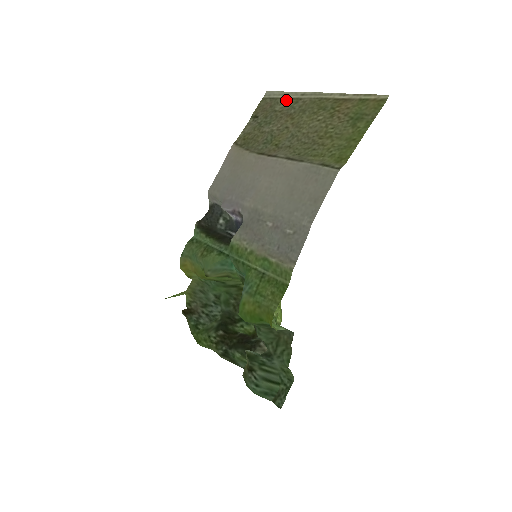
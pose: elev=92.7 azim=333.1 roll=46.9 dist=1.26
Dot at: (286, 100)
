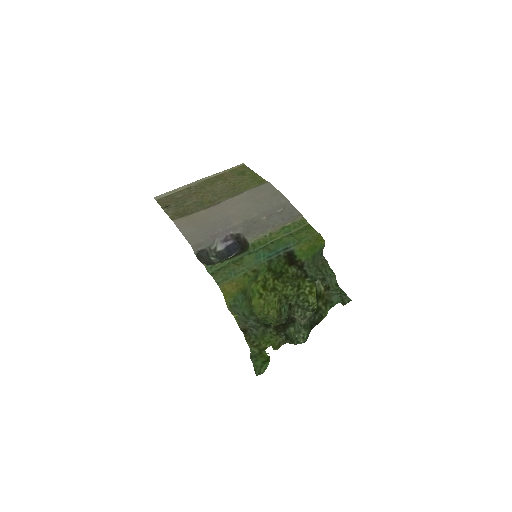
Dot at: (180, 192)
